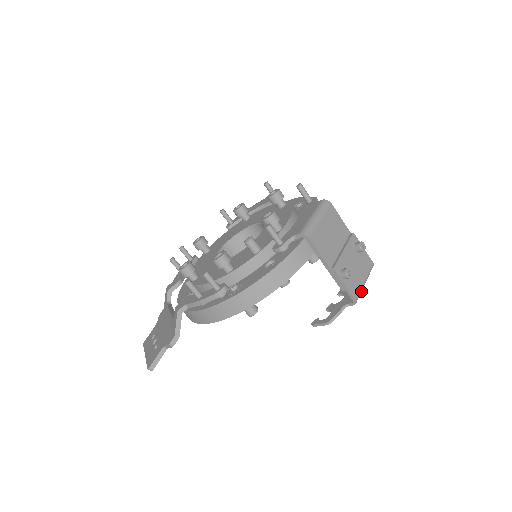
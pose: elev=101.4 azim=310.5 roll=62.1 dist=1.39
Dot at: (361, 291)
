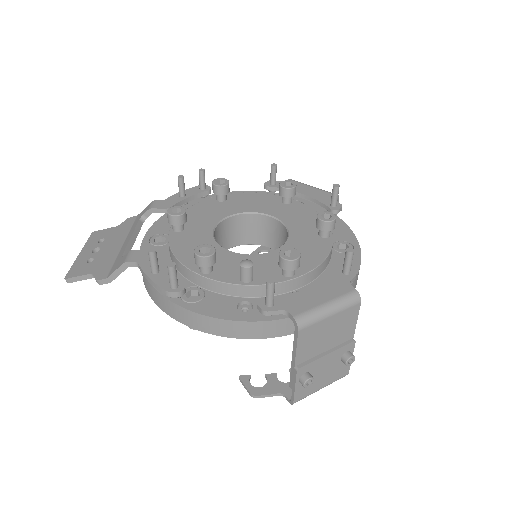
Dot at: occluded
